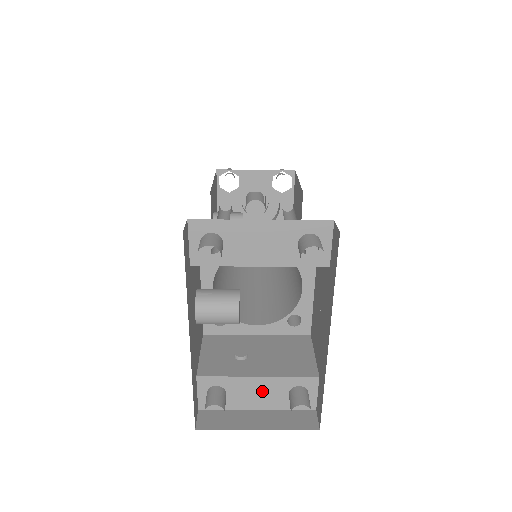
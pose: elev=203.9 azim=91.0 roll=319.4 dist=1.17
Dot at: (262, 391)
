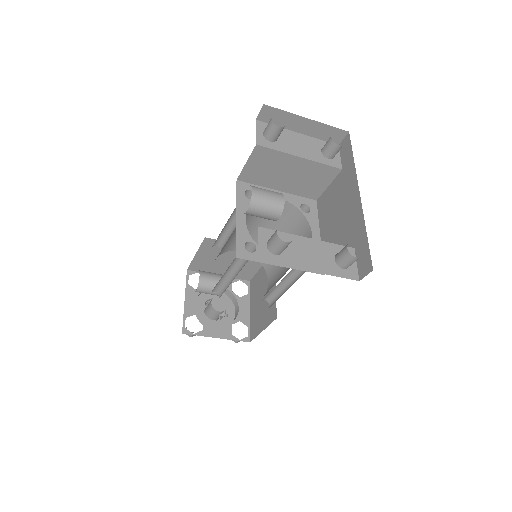
Dot at: (313, 253)
